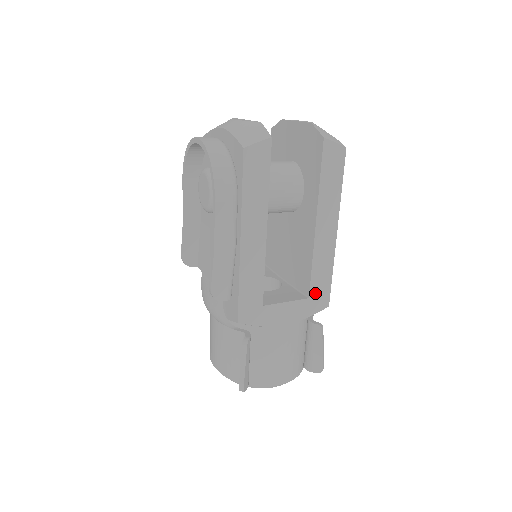
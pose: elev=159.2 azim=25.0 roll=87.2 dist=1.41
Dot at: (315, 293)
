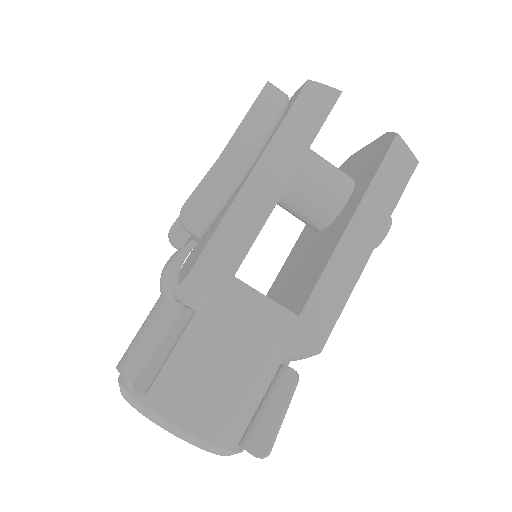
Dot at: (310, 316)
